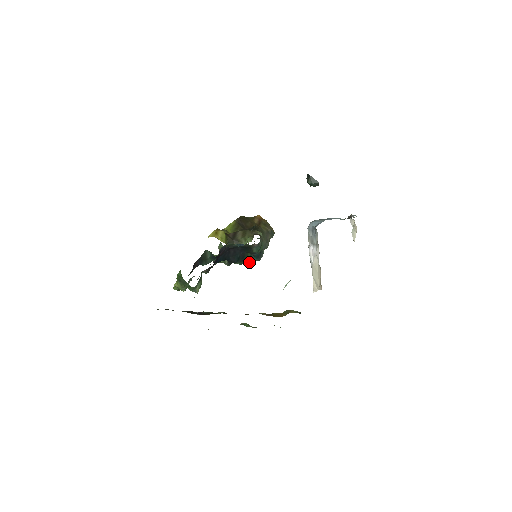
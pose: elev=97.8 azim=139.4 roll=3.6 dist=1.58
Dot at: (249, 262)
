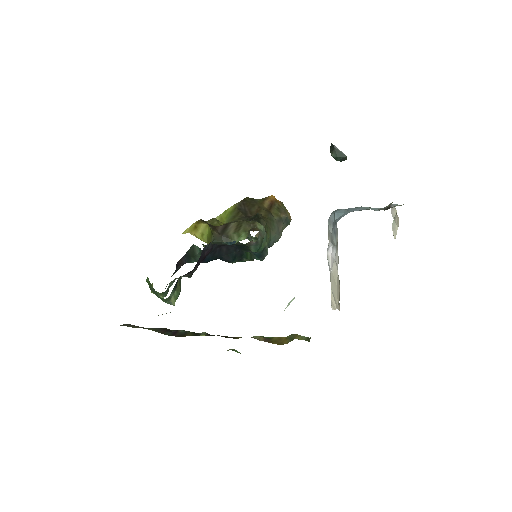
Dot at: occluded
